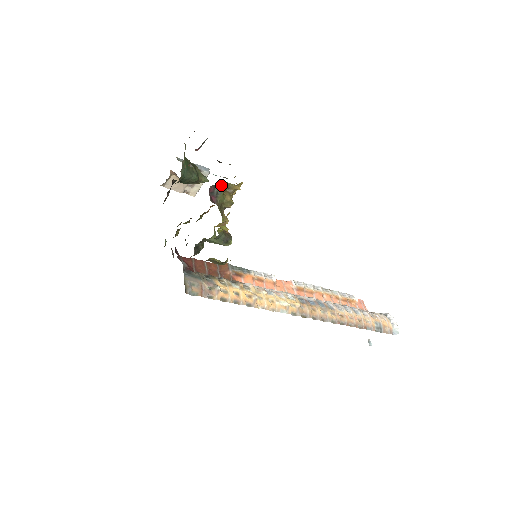
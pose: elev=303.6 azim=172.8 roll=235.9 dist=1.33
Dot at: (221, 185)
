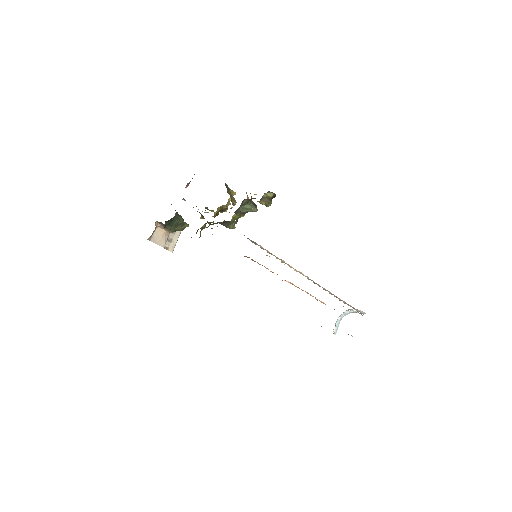
Dot at: (227, 186)
